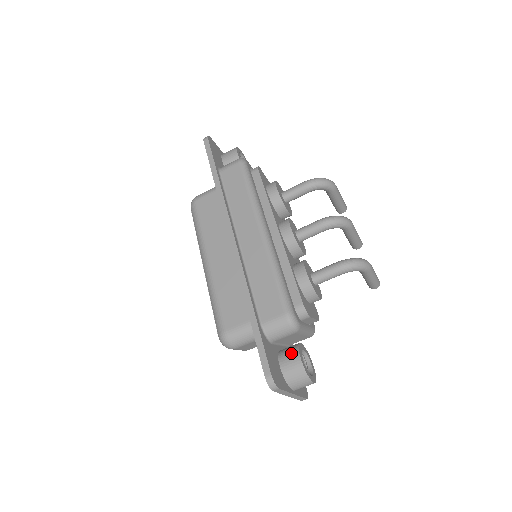
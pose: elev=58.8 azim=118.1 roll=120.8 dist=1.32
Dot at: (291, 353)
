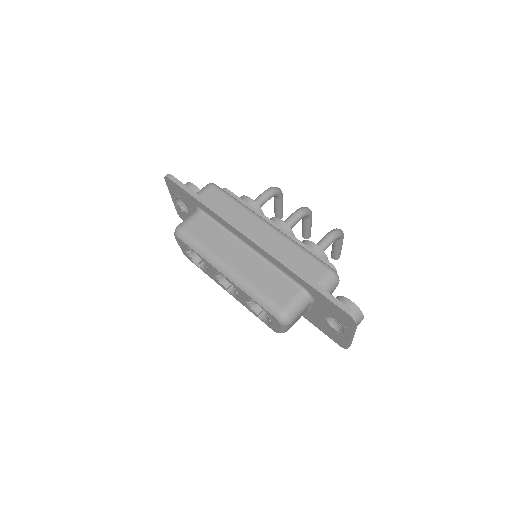
Dot at: occluded
